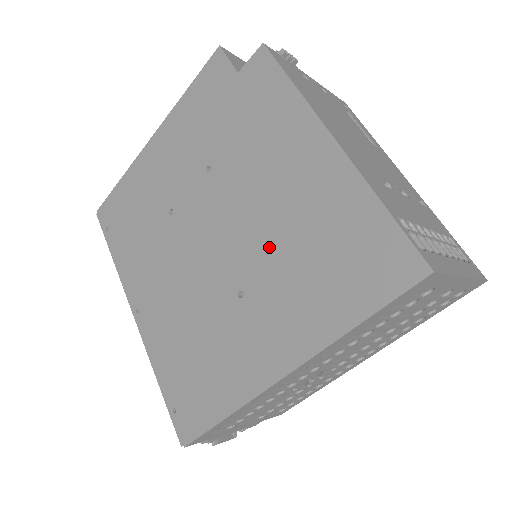
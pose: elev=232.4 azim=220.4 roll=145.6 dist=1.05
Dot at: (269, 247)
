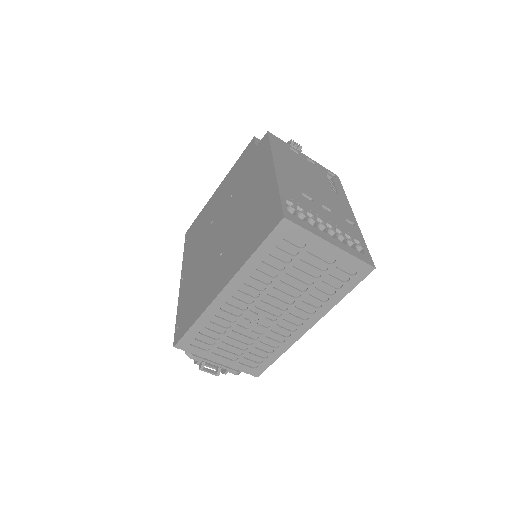
Dot at: (238, 226)
